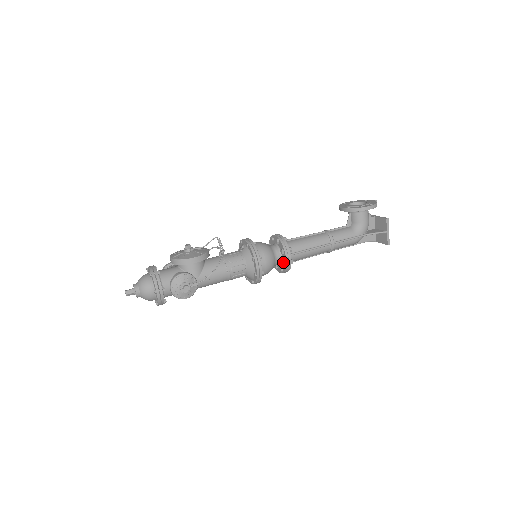
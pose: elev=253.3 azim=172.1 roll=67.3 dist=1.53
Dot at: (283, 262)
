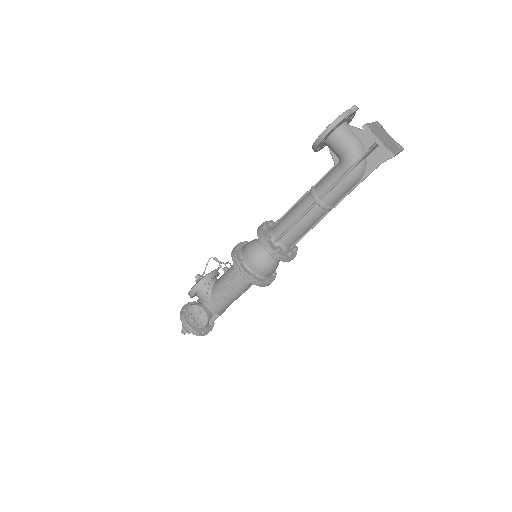
Dot at: occluded
